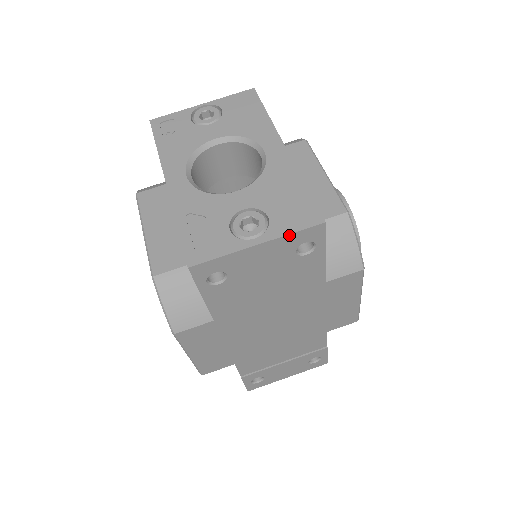
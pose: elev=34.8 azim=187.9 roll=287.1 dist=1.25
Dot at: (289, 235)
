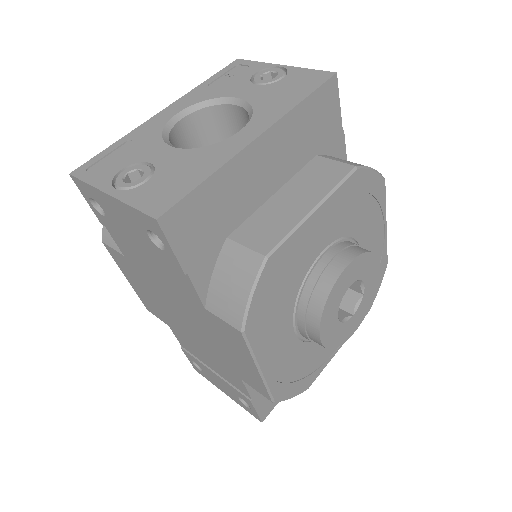
Dot at: (130, 207)
